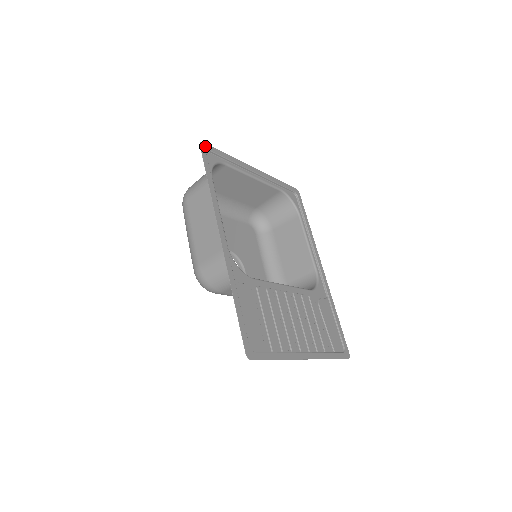
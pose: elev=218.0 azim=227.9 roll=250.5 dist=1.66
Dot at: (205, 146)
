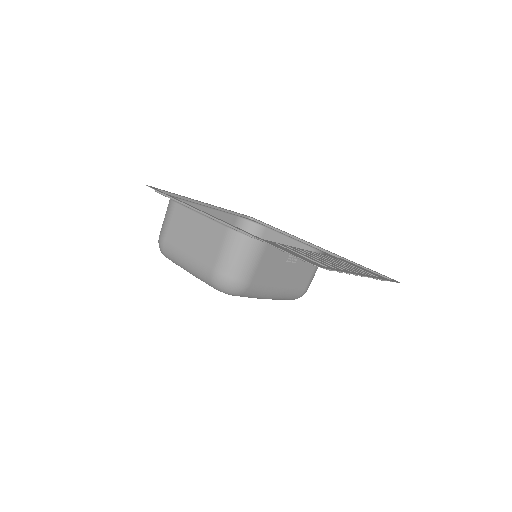
Dot at: (152, 187)
